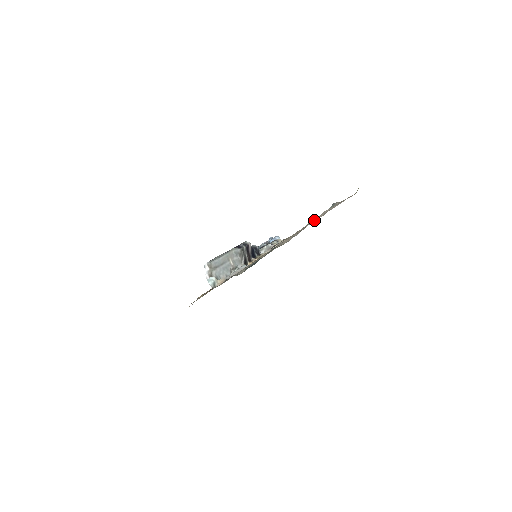
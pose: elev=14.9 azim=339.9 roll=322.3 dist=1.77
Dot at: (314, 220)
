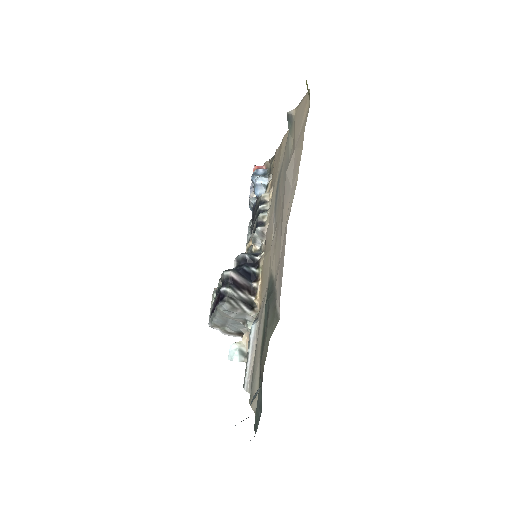
Dot at: (283, 247)
